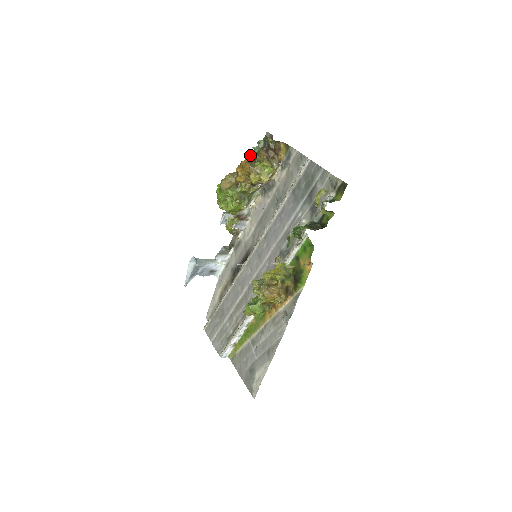
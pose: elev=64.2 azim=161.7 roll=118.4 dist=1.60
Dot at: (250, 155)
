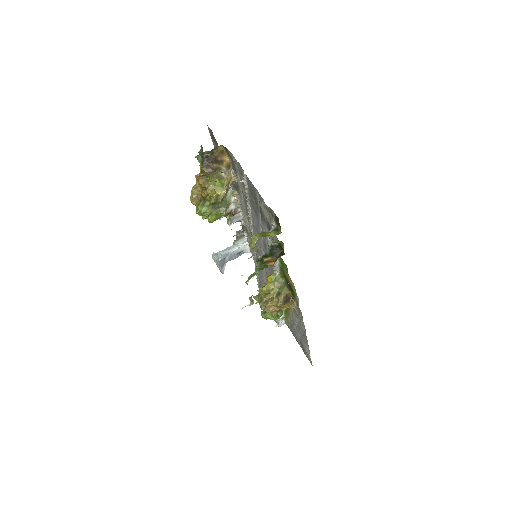
Dot at: occluded
